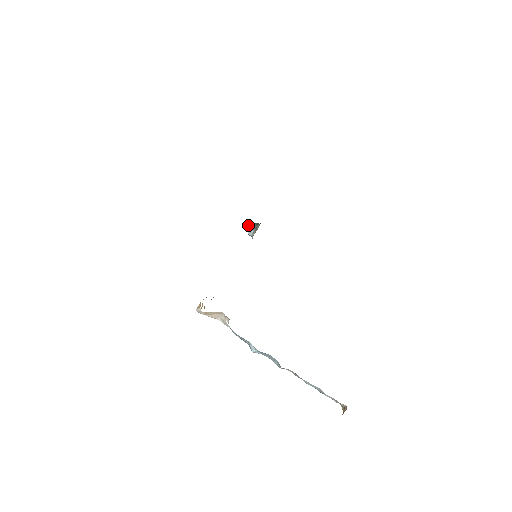
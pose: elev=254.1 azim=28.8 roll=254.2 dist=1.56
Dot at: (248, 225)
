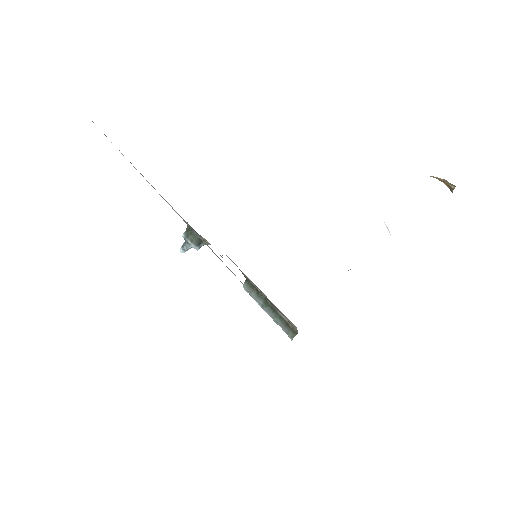
Dot at: (187, 248)
